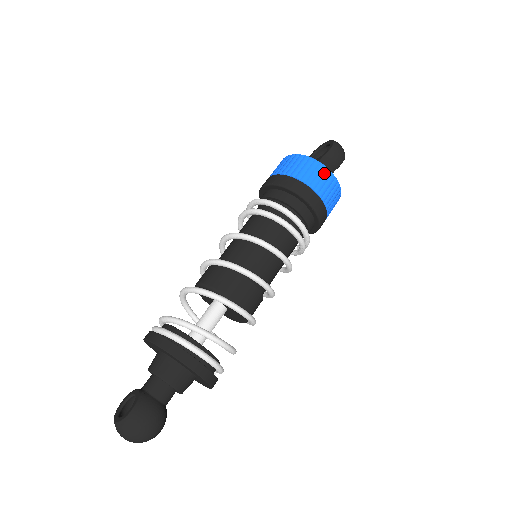
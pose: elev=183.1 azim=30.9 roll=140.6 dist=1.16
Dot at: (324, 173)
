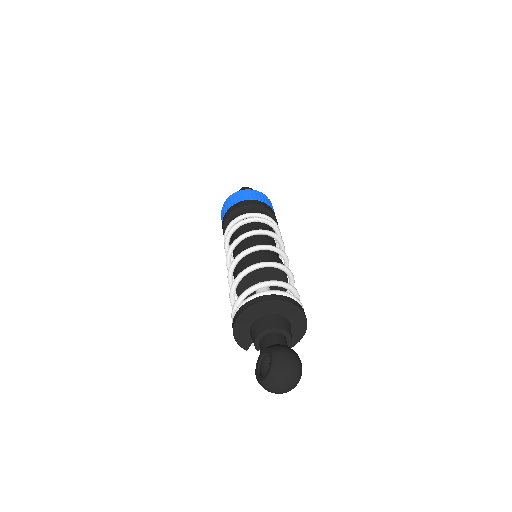
Dot at: (255, 192)
